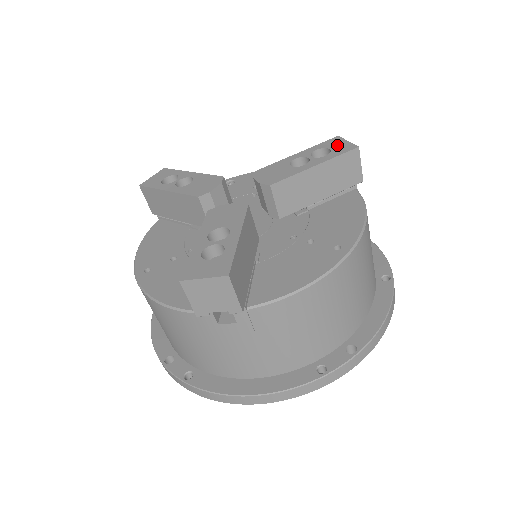
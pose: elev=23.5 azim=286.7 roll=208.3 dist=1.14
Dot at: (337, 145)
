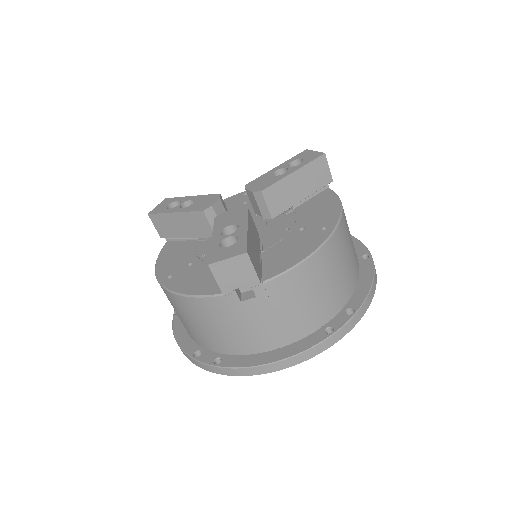
Dot at: (307, 155)
